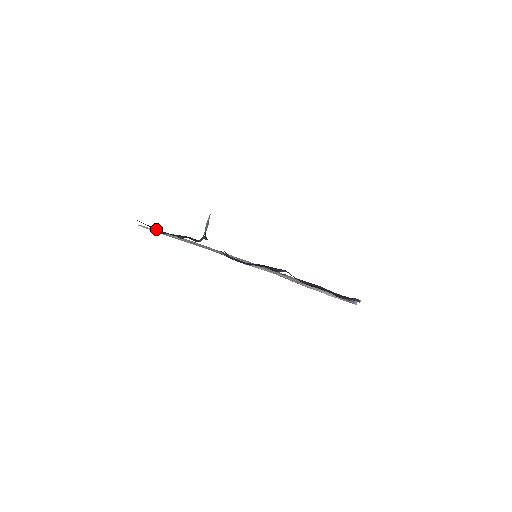
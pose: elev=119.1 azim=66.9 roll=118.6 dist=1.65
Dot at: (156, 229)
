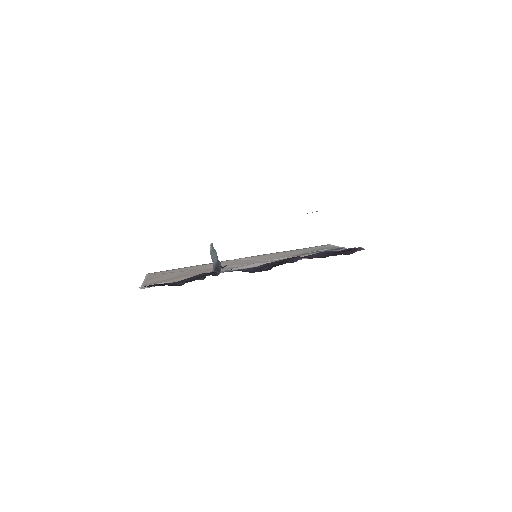
Dot at: (170, 284)
